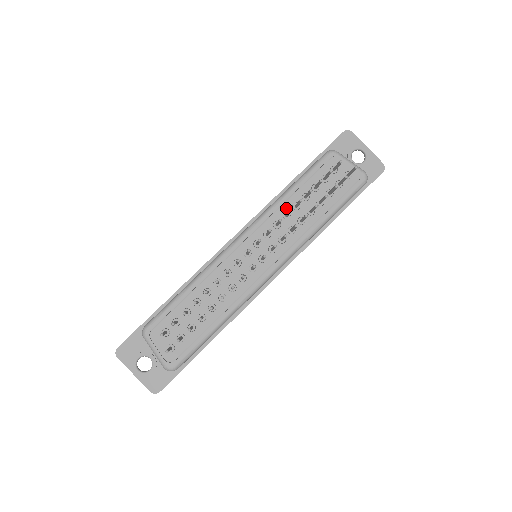
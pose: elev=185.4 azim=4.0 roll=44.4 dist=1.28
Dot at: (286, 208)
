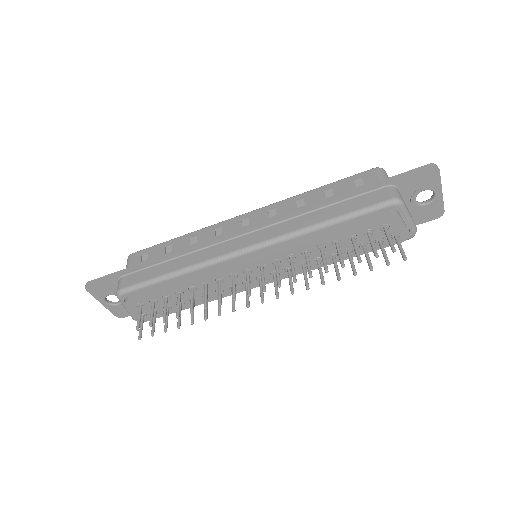
Dot at: (310, 247)
